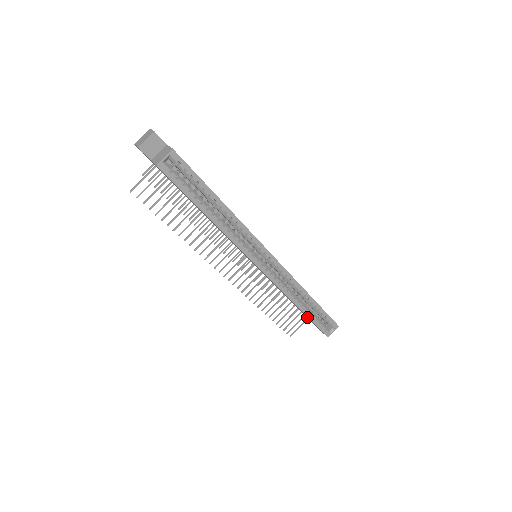
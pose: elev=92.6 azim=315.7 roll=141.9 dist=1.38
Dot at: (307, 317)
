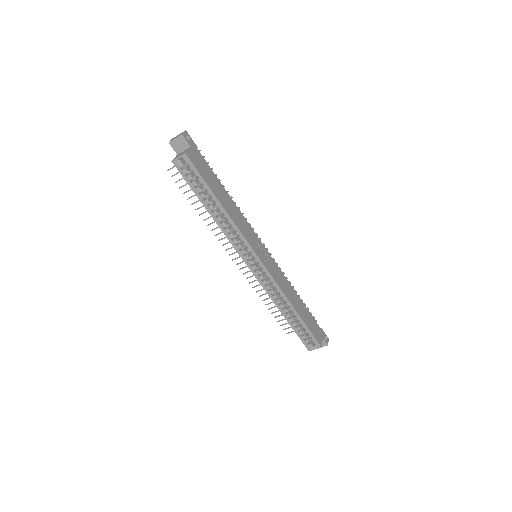
Dot at: occluded
